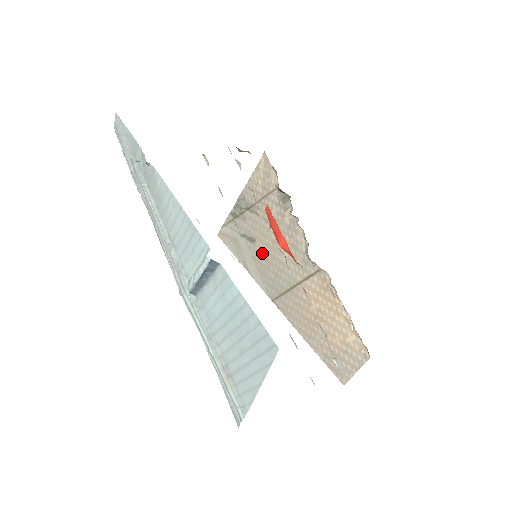
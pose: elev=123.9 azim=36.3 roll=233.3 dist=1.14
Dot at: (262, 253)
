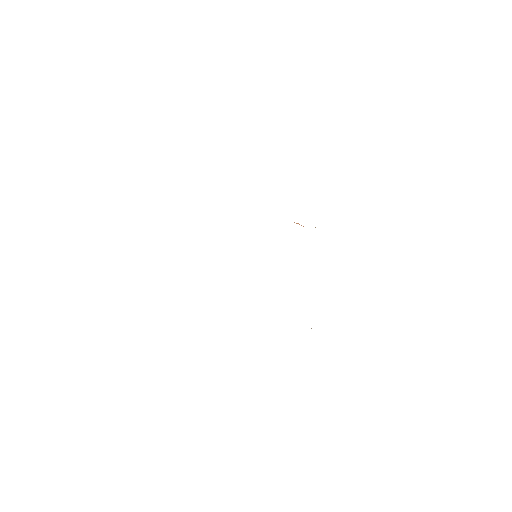
Dot at: occluded
